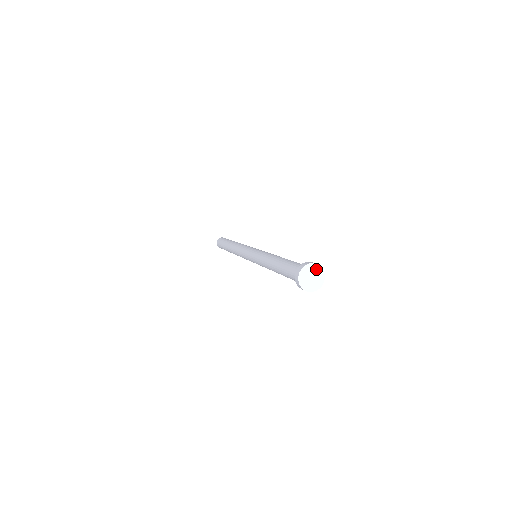
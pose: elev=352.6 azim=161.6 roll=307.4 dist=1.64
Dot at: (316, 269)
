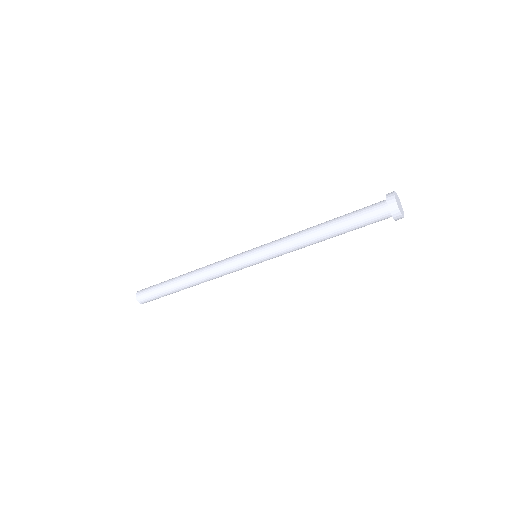
Dot at: (397, 196)
